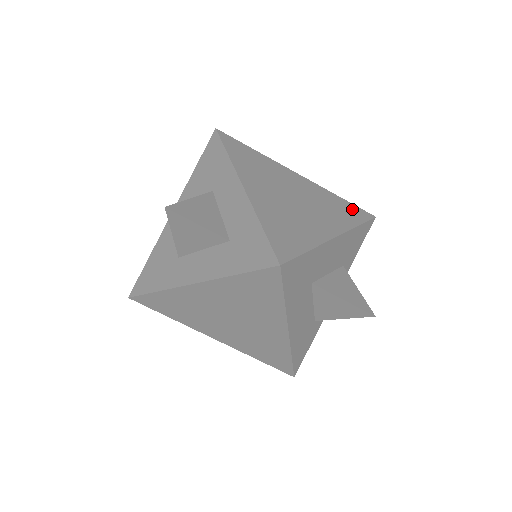
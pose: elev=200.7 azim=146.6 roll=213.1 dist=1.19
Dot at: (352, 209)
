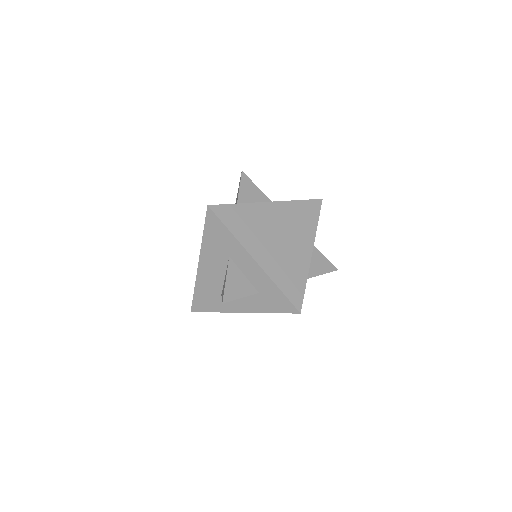
Dot at: (309, 207)
